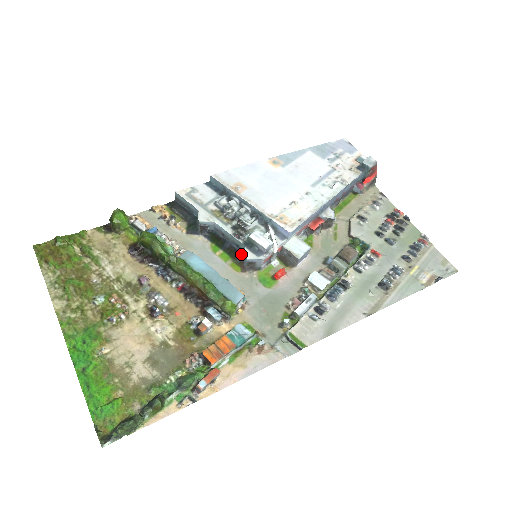
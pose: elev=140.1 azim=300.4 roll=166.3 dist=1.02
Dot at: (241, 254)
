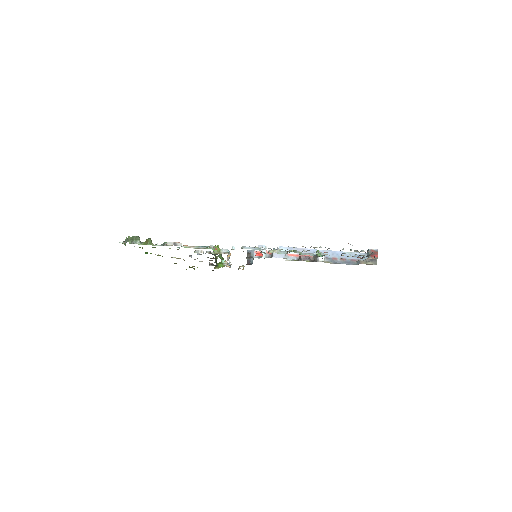
Dot at: occluded
